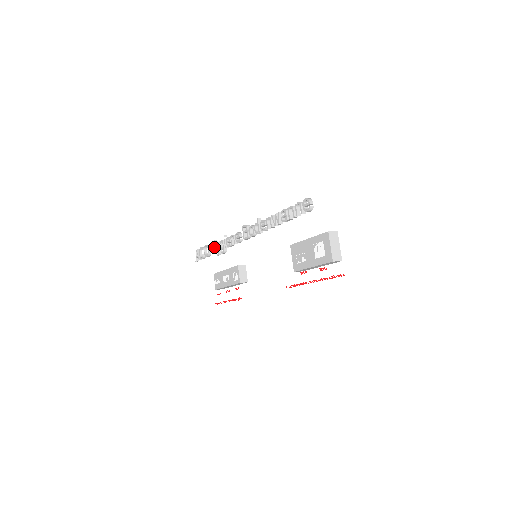
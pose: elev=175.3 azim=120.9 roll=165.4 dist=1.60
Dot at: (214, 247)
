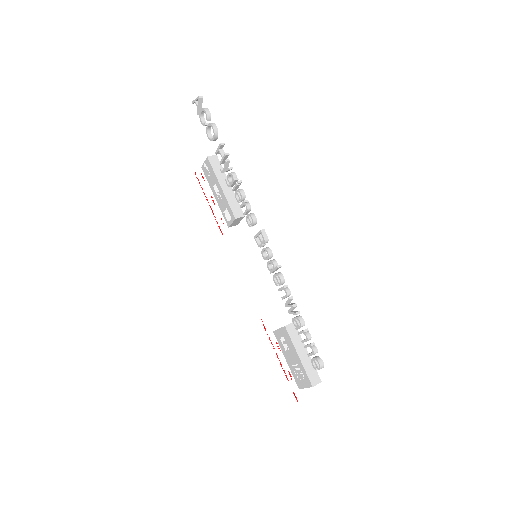
Dot at: (221, 155)
